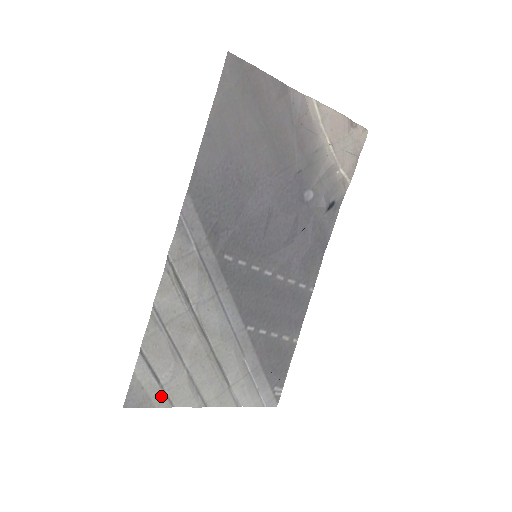
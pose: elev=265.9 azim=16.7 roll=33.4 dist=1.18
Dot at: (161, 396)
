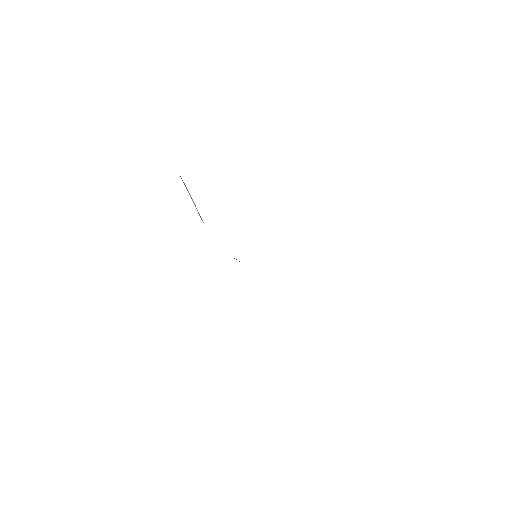
Dot at: occluded
